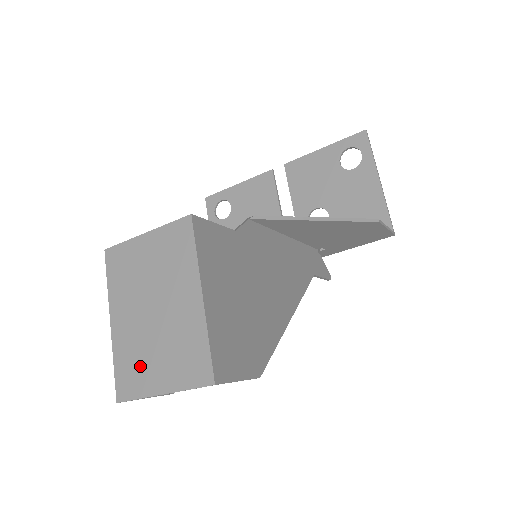
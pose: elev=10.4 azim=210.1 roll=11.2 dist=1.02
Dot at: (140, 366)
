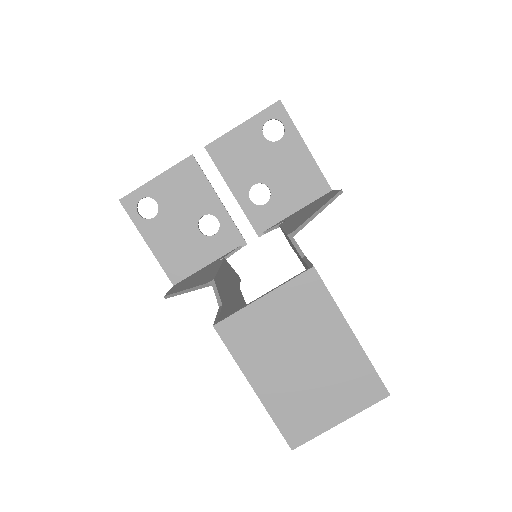
Dot at: (307, 411)
